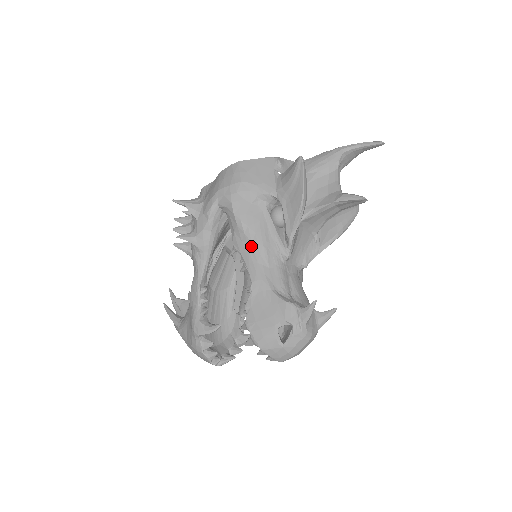
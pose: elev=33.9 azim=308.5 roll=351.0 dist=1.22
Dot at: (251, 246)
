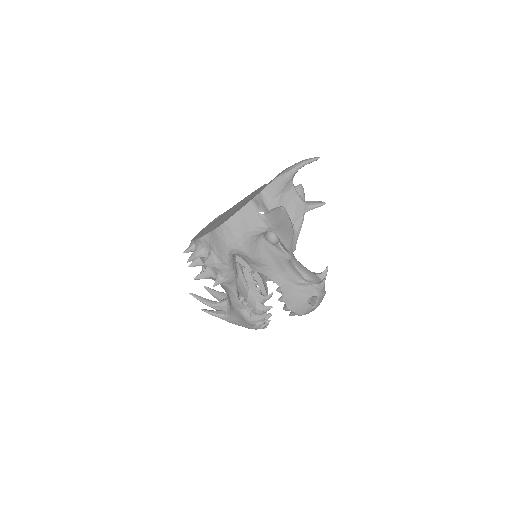
Dot at: (268, 267)
